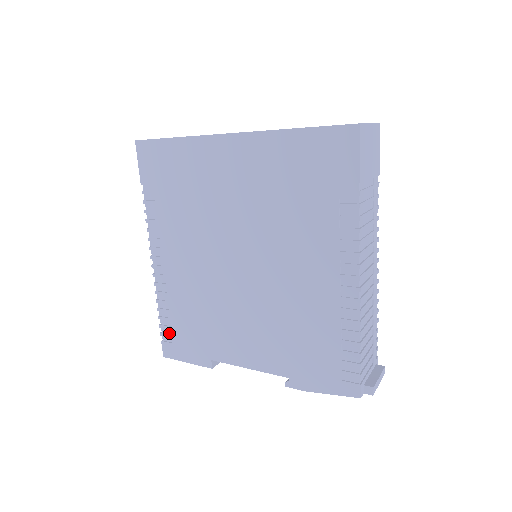
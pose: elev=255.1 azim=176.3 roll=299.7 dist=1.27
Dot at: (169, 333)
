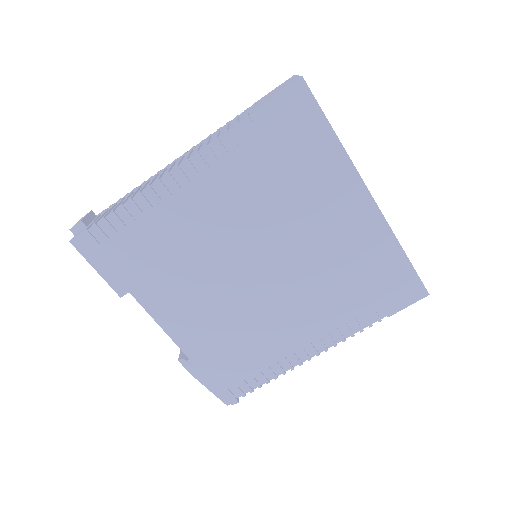
Dot at: (106, 233)
